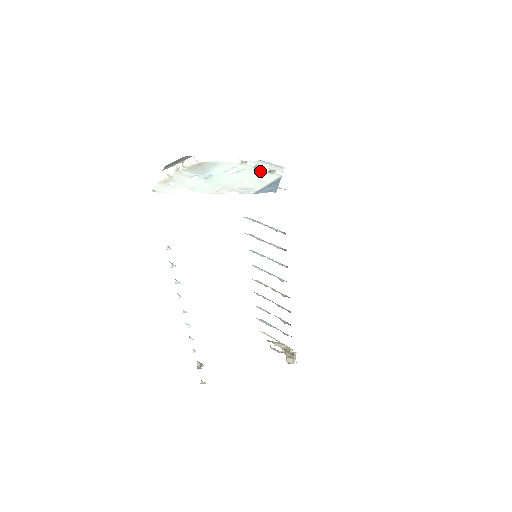
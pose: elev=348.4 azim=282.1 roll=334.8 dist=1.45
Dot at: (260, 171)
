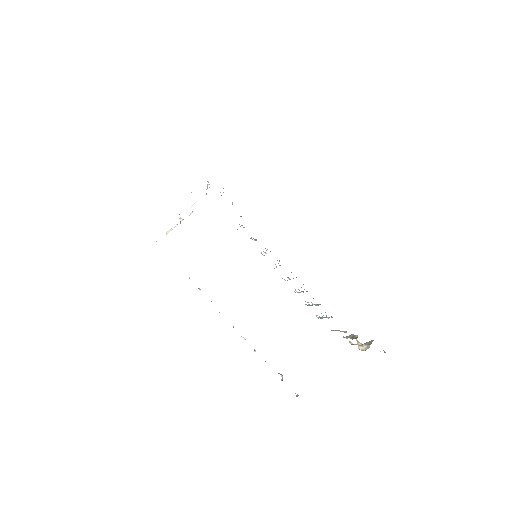
Dot at: occluded
